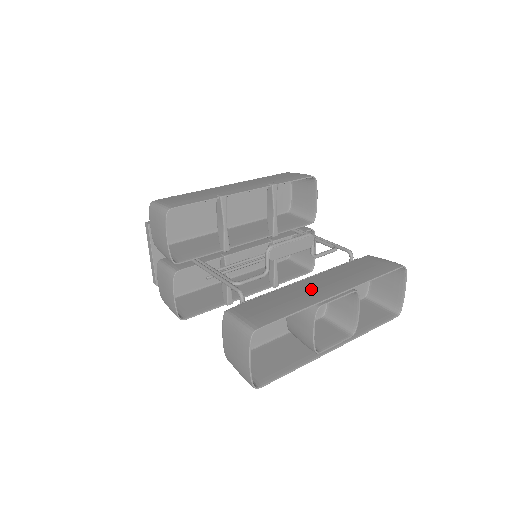
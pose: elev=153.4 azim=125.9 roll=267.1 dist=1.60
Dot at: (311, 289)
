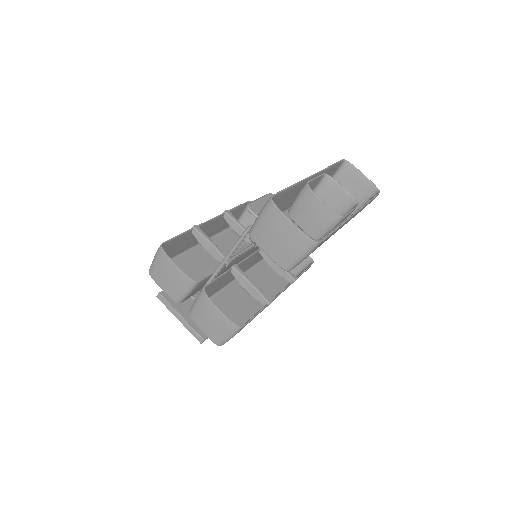
Dot at: occluded
